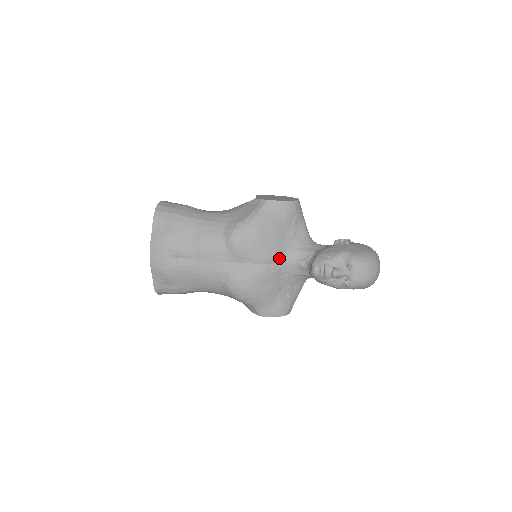
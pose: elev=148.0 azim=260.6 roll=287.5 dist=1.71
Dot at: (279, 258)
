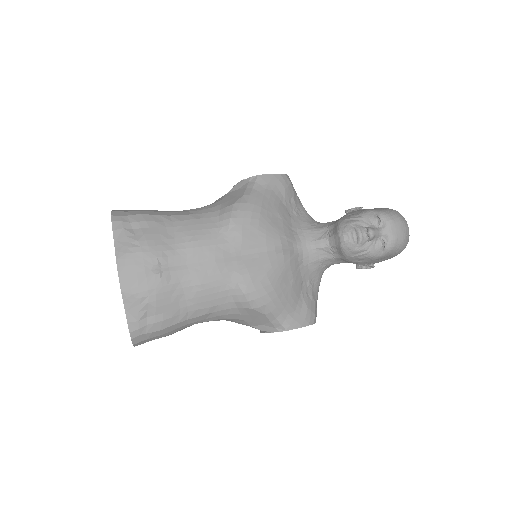
Dot at: (292, 241)
